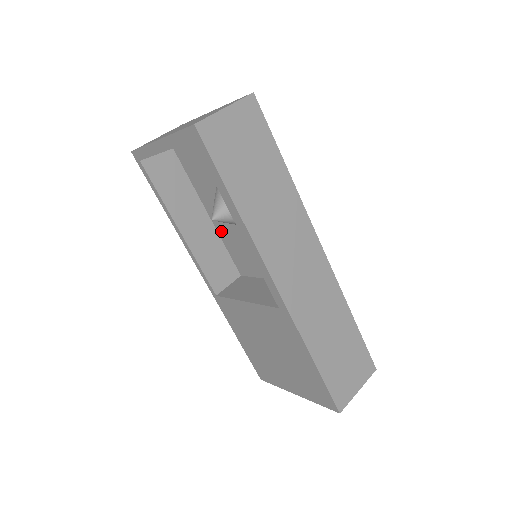
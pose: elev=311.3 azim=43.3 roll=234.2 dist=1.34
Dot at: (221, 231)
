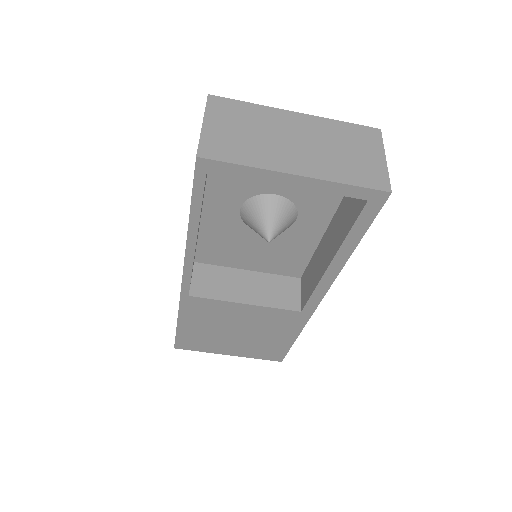
Dot at: (209, 226)
